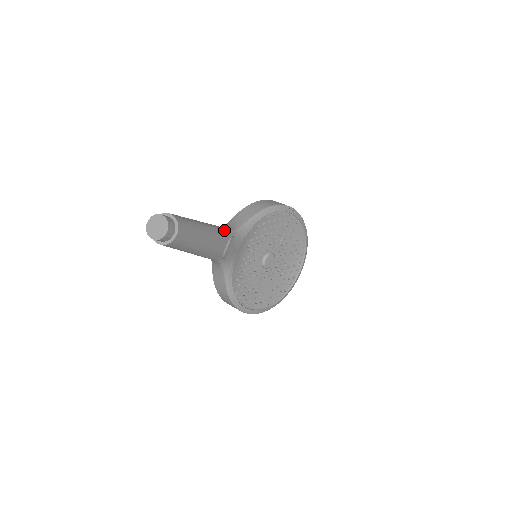
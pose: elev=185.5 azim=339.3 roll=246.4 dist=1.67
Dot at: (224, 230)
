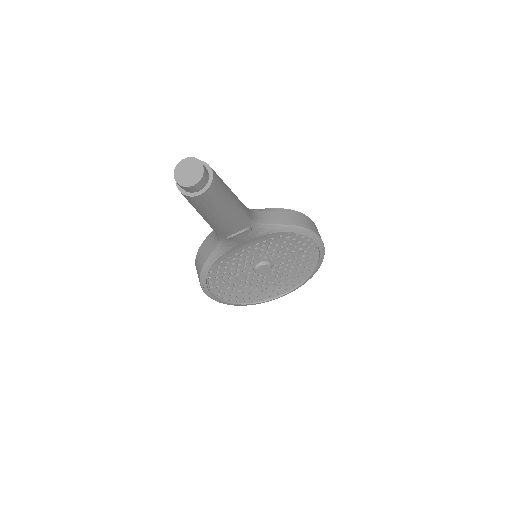
Dot at: (248, 217)
